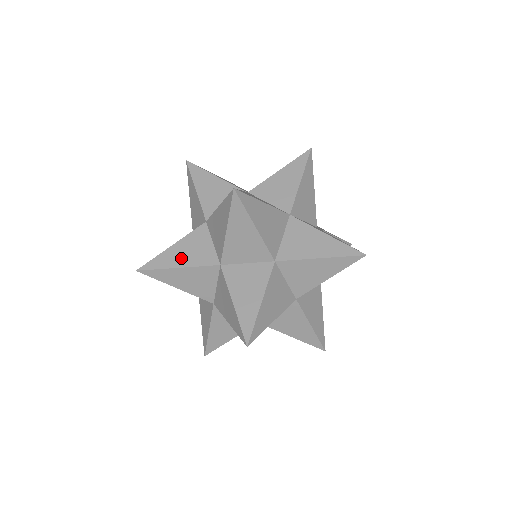
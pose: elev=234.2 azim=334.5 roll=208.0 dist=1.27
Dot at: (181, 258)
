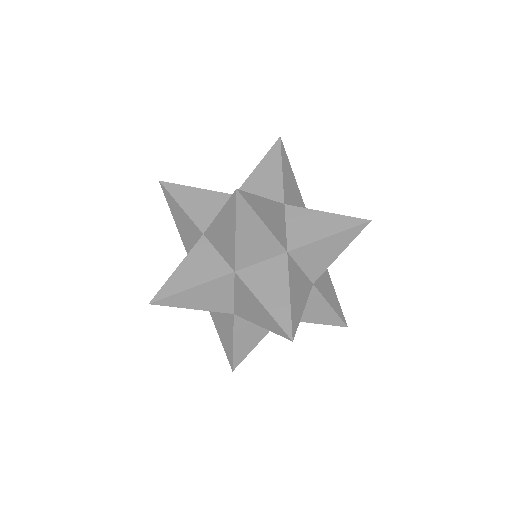
Dot at: (192, 277)
